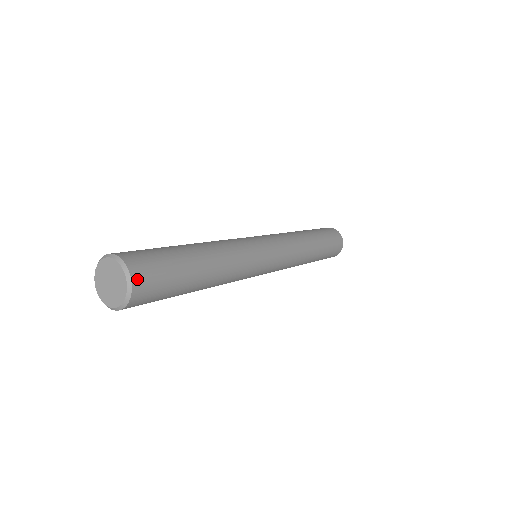
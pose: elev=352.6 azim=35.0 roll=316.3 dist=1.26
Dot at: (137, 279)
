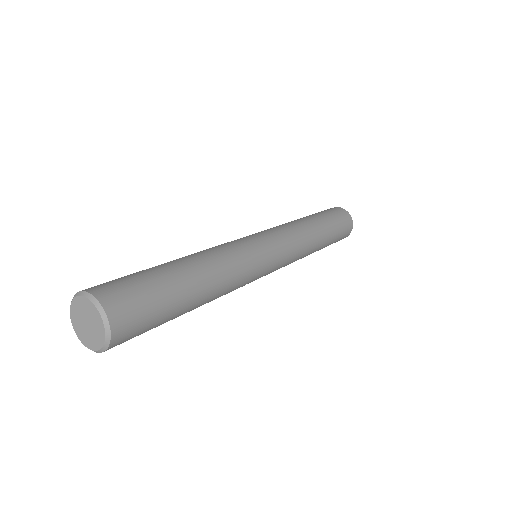
Dot at: (117, 340)
